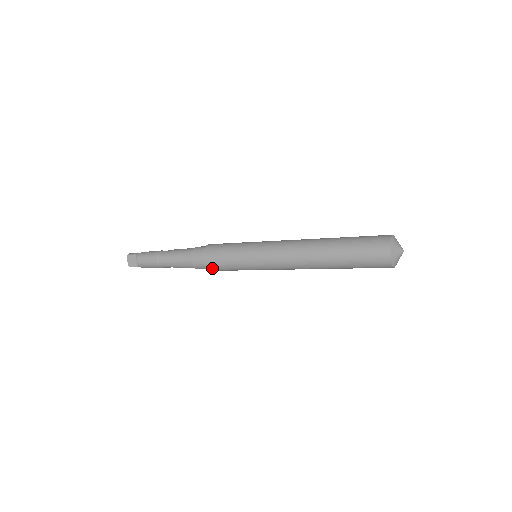
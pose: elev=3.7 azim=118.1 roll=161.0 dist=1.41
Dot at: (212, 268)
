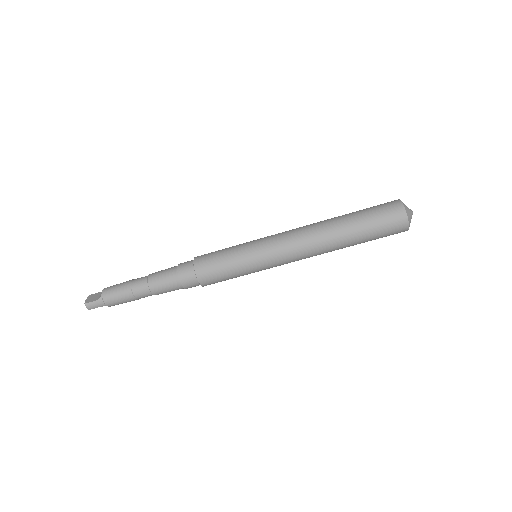
Dot at: (202, 265)
